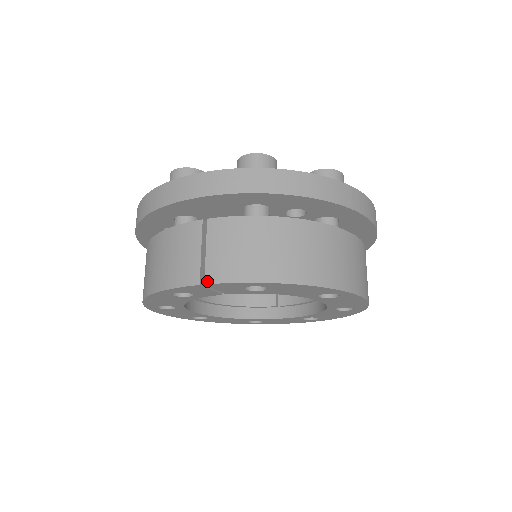
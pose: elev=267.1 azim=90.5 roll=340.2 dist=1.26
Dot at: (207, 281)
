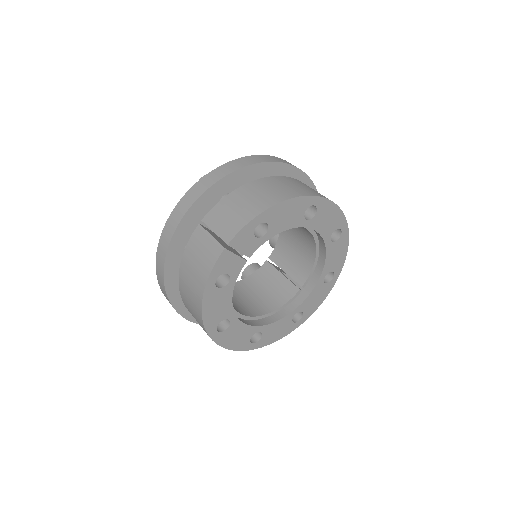
Dot at: (227, 242)
